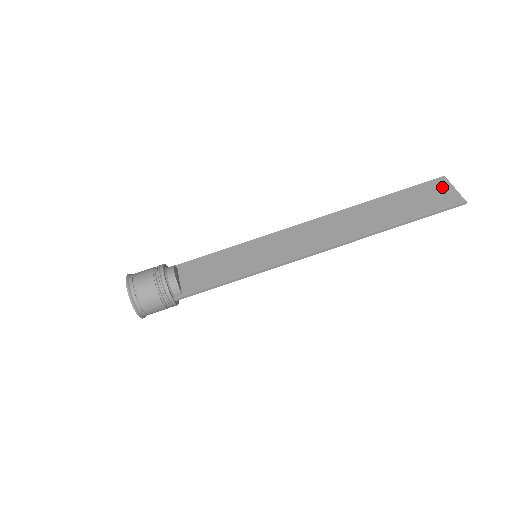
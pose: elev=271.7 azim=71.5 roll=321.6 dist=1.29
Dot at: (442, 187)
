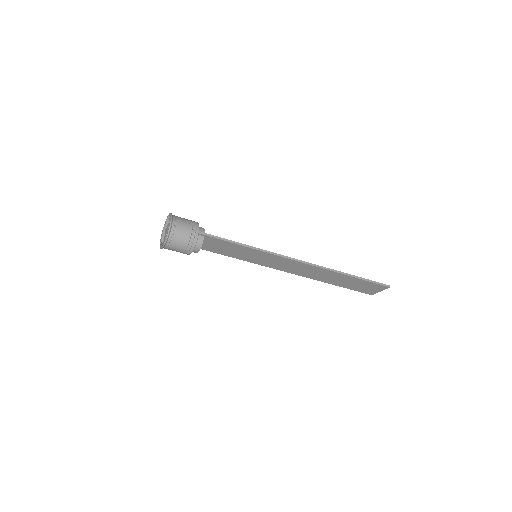
Dot at: (378, 289)
